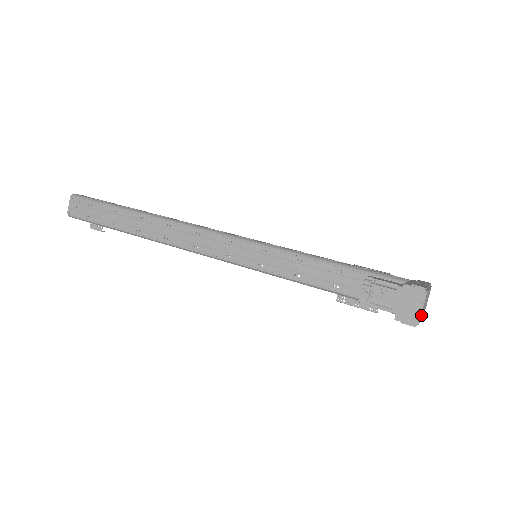
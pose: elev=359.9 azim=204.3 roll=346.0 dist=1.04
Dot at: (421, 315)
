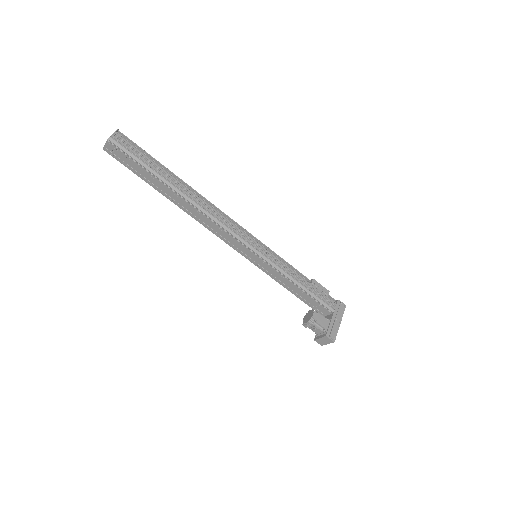
Dot at: occluded
